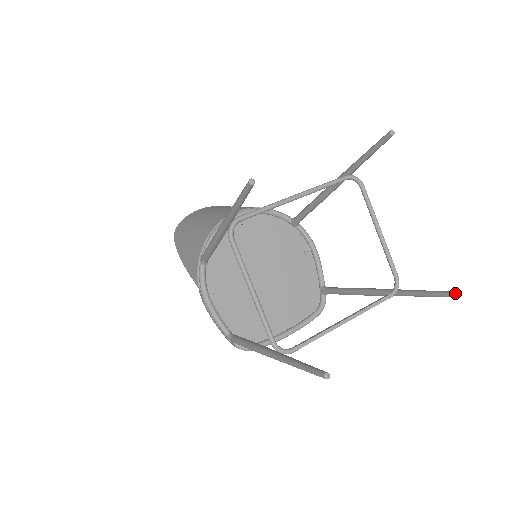
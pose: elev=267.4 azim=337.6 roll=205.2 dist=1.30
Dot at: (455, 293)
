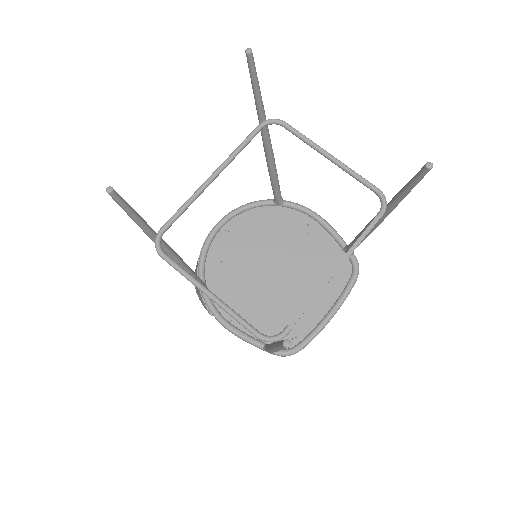
Dot at: (424, 167)
